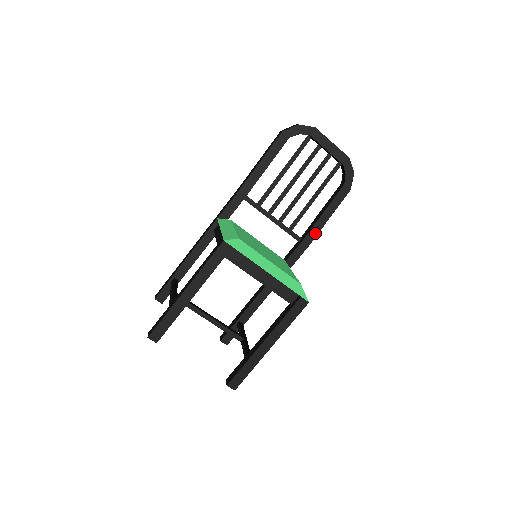
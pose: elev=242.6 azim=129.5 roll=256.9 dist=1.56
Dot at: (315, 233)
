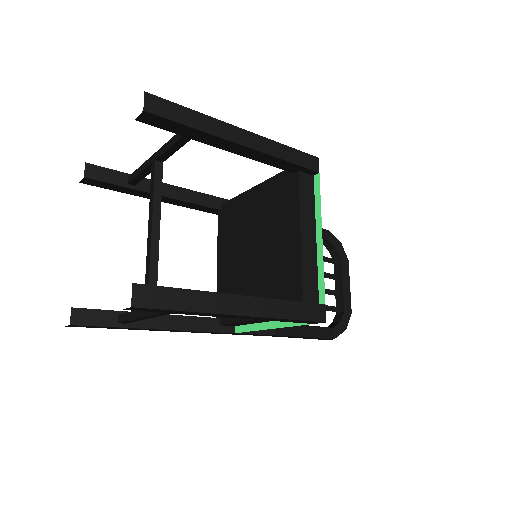
Dot at: (287, 332)
